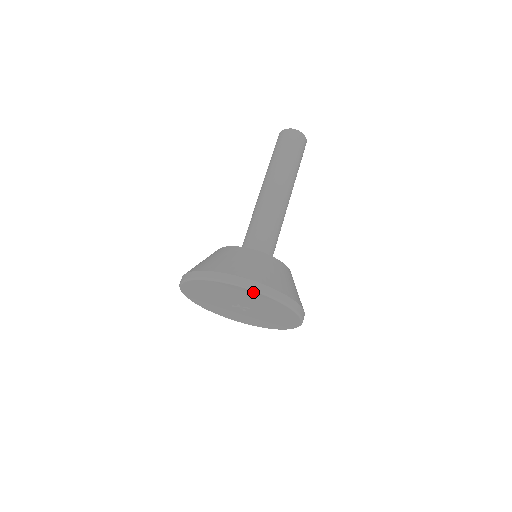
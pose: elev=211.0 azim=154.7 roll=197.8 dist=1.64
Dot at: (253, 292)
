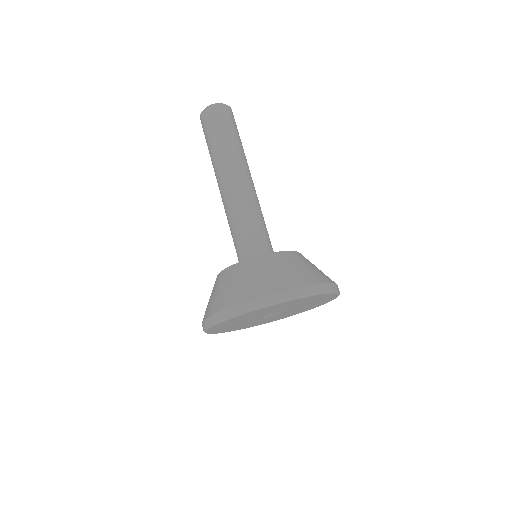
Dot at: (285, 302)
